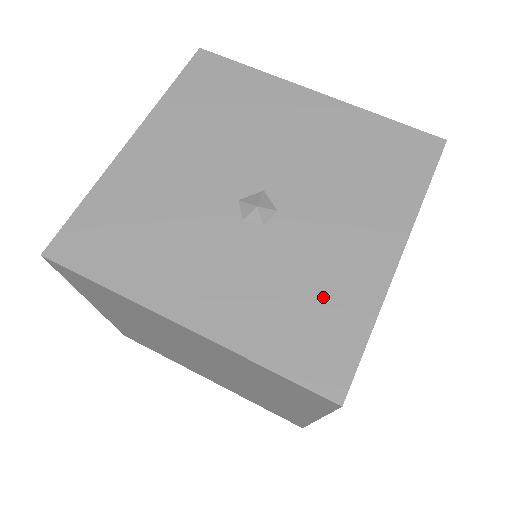
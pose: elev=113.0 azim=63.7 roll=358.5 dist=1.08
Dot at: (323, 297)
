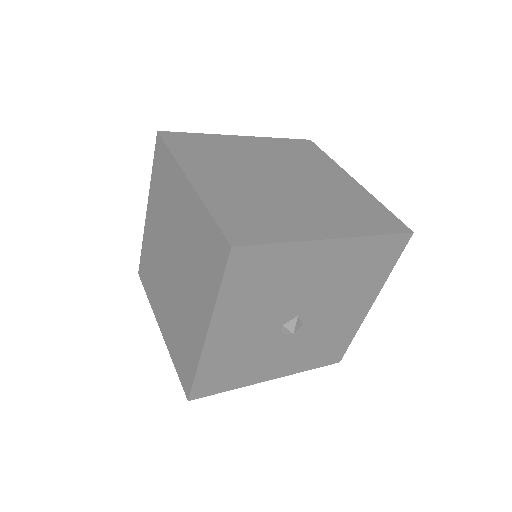
Dot at: occluded
